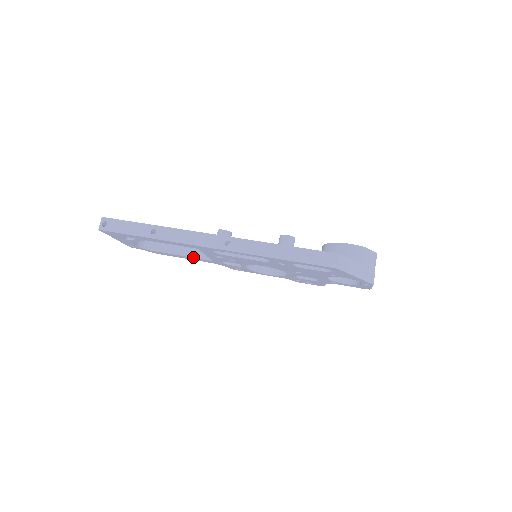
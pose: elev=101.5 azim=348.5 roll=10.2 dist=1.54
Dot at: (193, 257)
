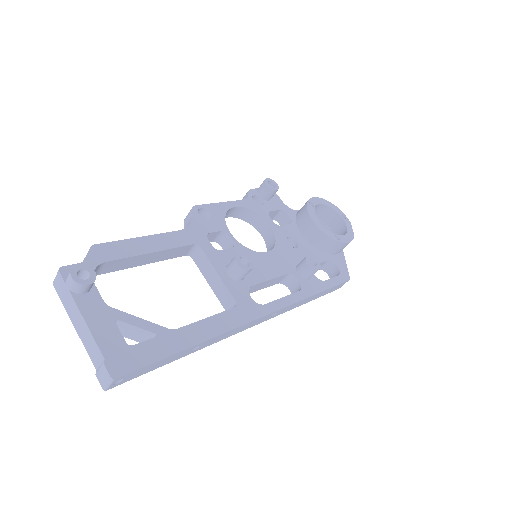
Dot at: occluded
